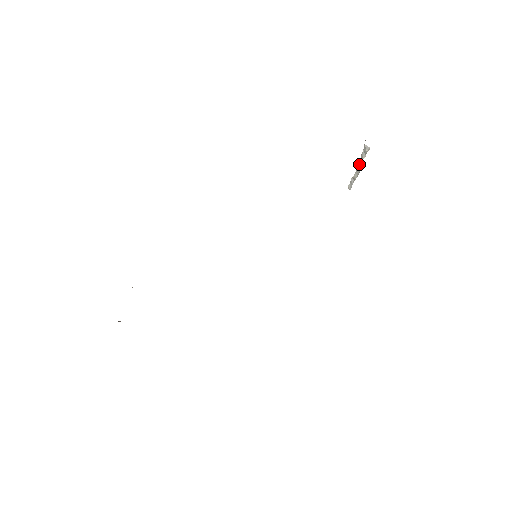
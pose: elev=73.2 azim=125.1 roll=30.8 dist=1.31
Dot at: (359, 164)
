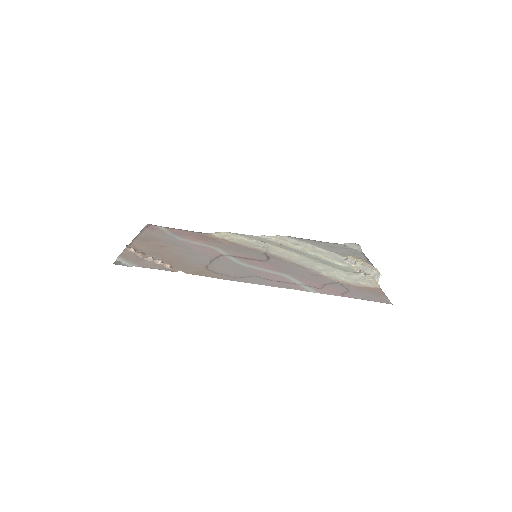
Dot at: (366, 269)
